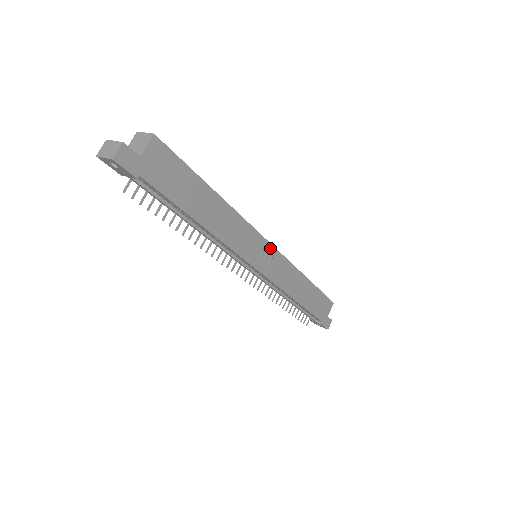
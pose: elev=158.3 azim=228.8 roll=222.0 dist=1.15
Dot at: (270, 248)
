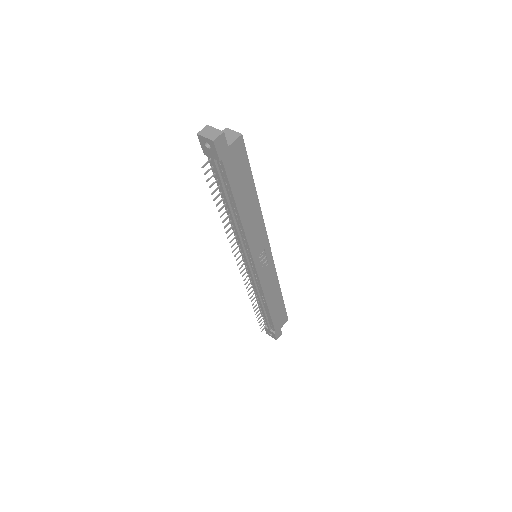
Dot at: (269, 253)
